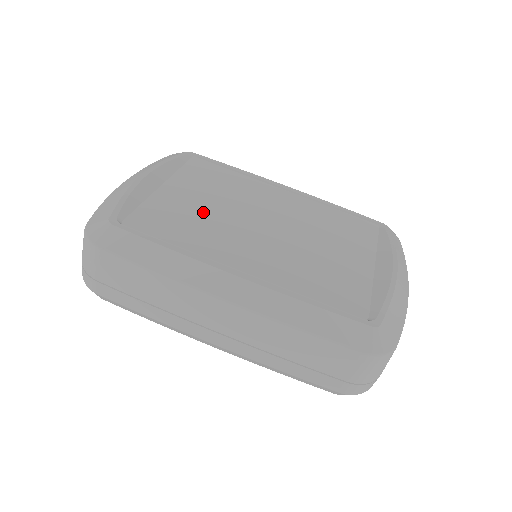
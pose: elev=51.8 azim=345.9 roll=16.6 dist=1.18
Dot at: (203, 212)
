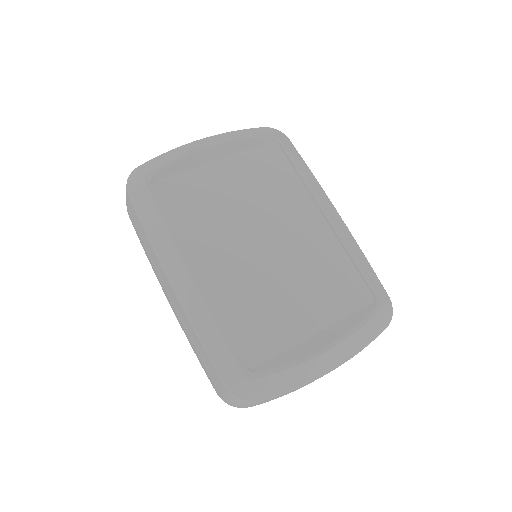
Dot at: (224, 203)
